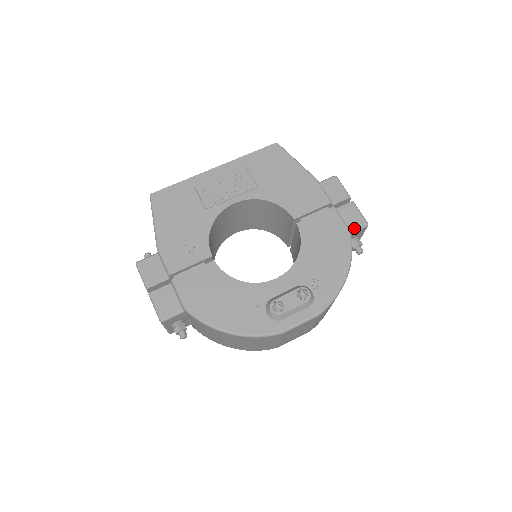
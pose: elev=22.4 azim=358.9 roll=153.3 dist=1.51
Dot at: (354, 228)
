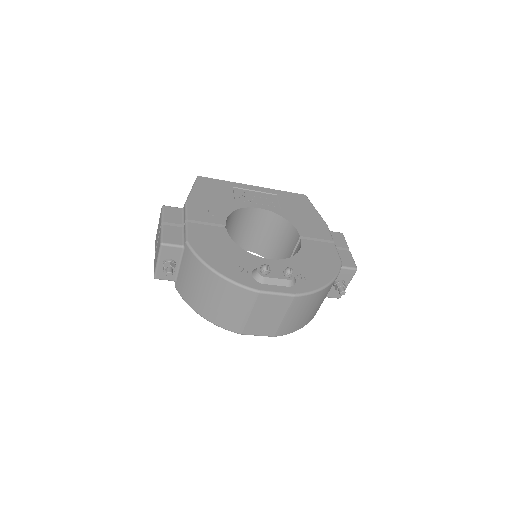
Dot at: (345, 265)
